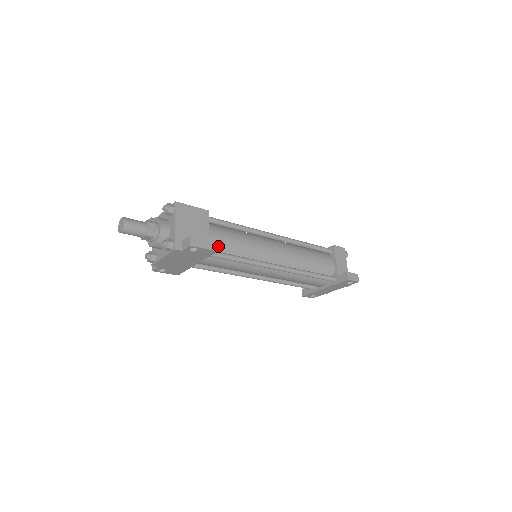
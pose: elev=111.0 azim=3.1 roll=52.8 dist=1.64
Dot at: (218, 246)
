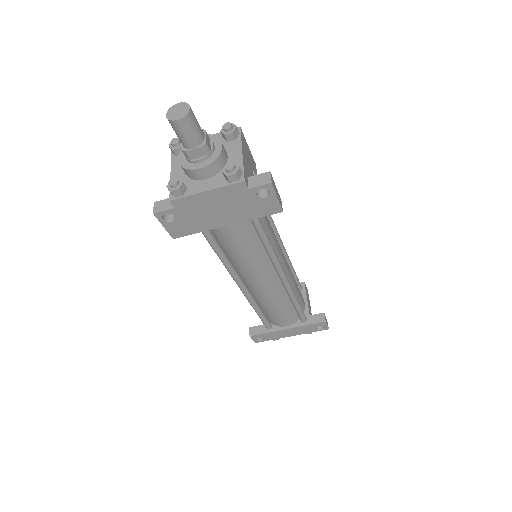
Dot at: occluded
